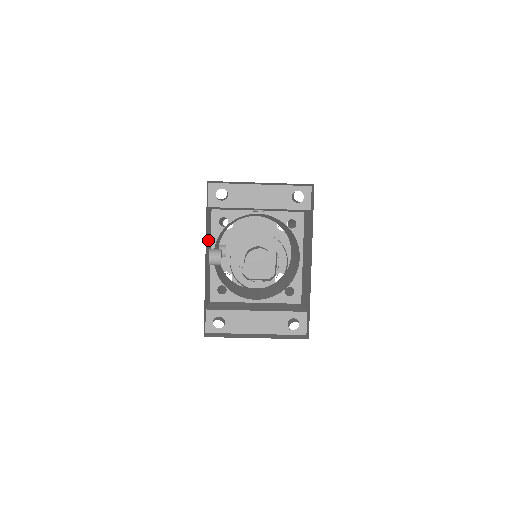
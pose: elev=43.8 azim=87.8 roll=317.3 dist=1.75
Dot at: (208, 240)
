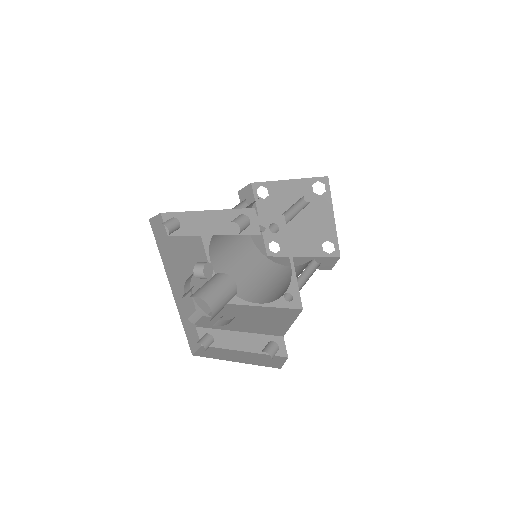
Dot at: (186, 260)
